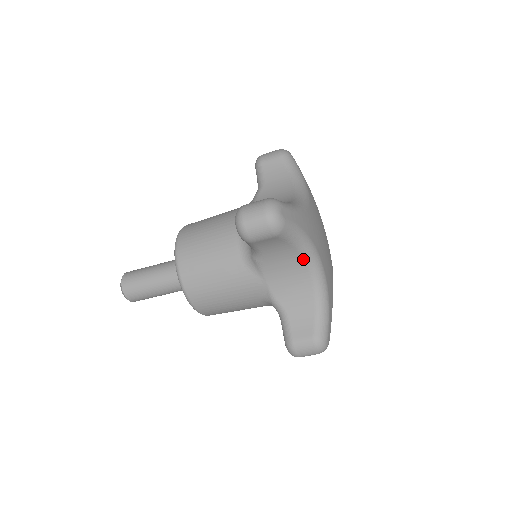
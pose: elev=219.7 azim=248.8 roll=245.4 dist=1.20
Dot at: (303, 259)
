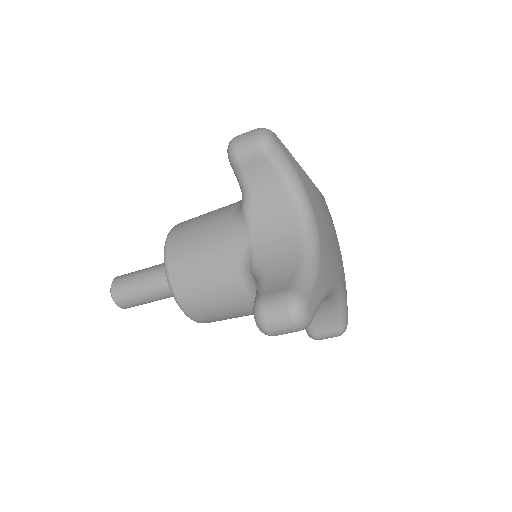
Dot at: occluded
